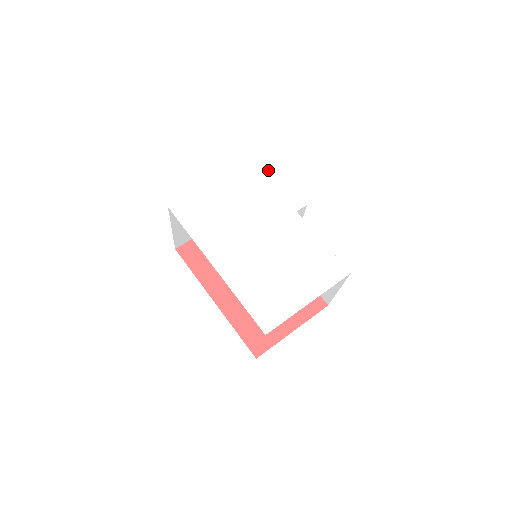
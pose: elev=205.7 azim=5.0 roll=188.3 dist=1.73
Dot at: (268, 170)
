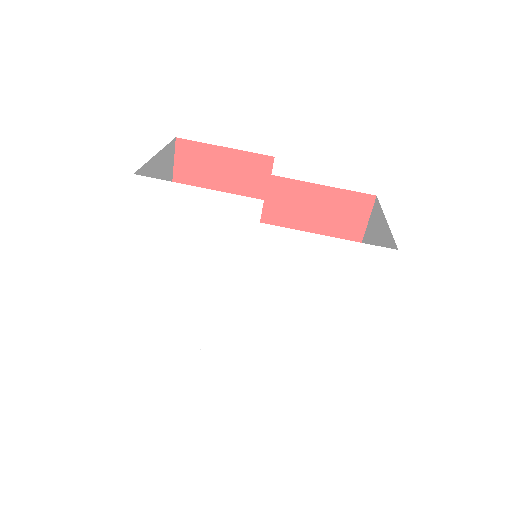
Dot at: (166, 193)
